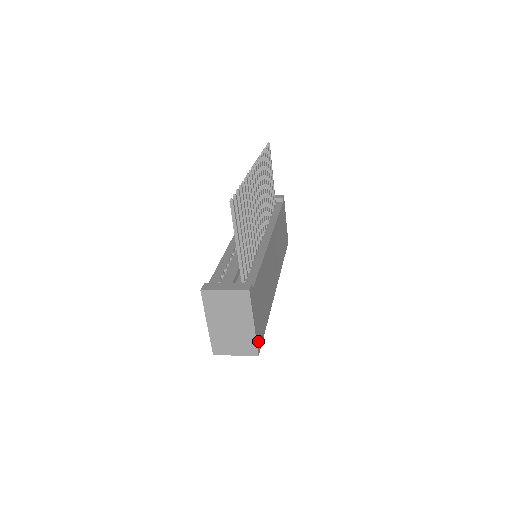
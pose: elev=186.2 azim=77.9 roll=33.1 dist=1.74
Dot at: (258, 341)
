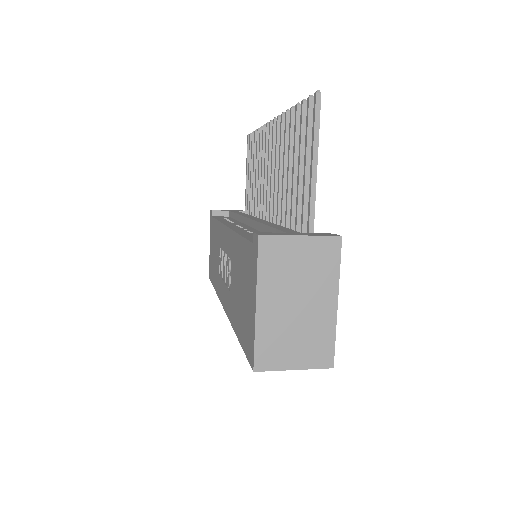
Dot at: occluded
